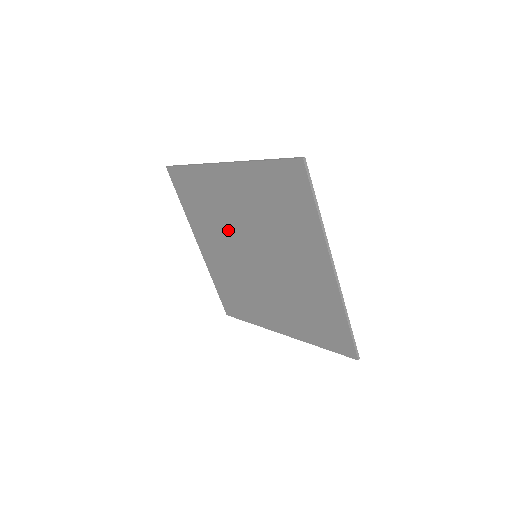
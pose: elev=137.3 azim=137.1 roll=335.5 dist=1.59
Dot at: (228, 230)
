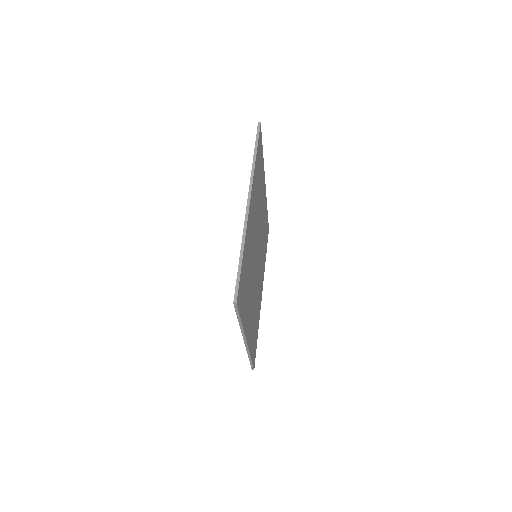
Dot at: occluded
